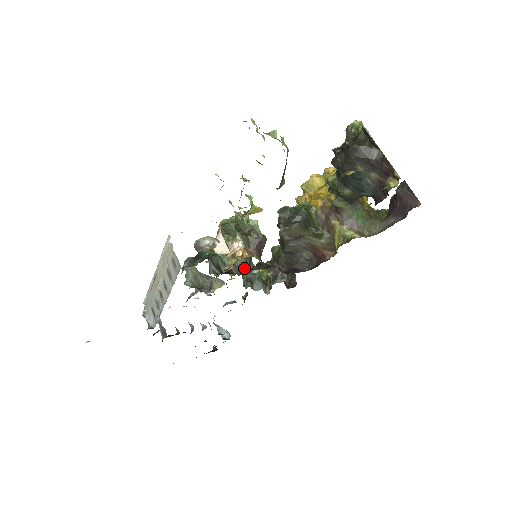
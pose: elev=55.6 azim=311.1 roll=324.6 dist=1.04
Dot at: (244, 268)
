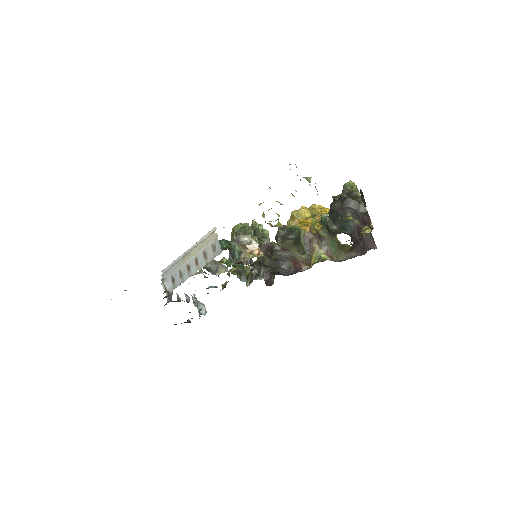
Dot at: occluded
